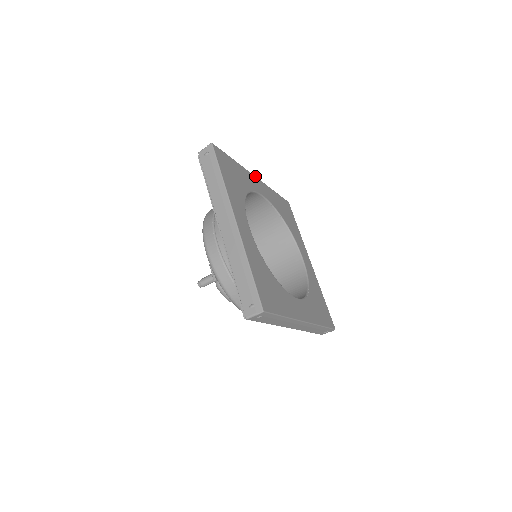
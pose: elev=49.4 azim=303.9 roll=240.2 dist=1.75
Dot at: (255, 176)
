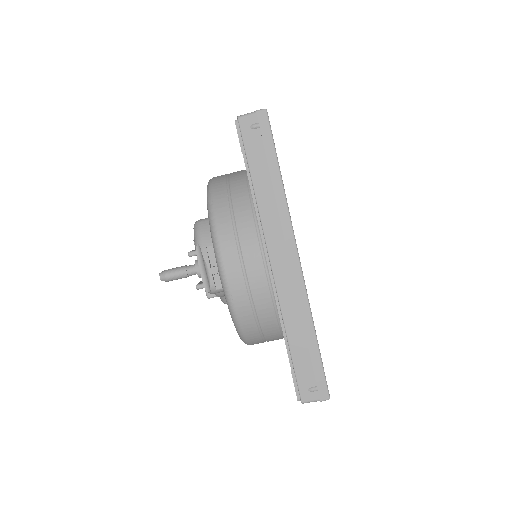
Dot at: occluded
